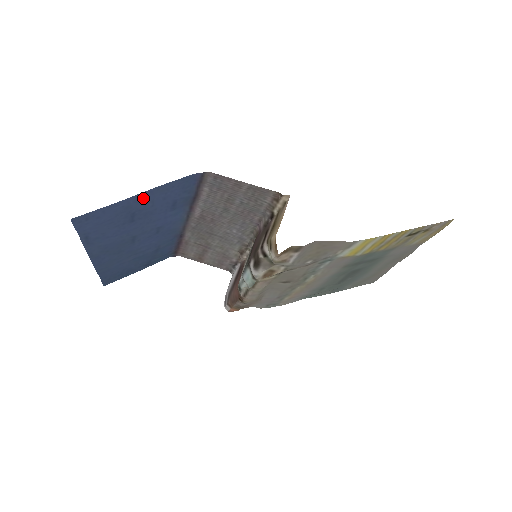
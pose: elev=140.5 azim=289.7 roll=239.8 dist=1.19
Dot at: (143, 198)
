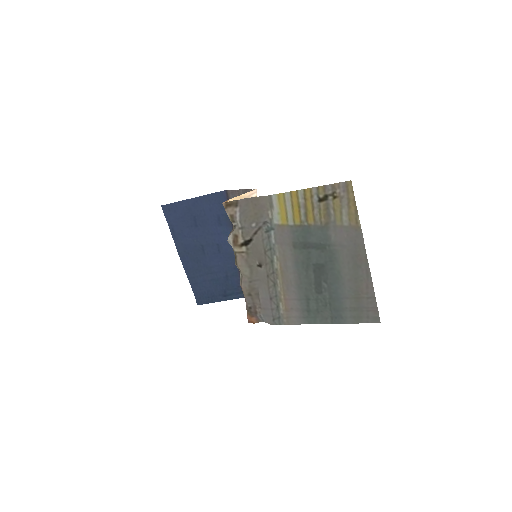
Dot at: (197, 204)
